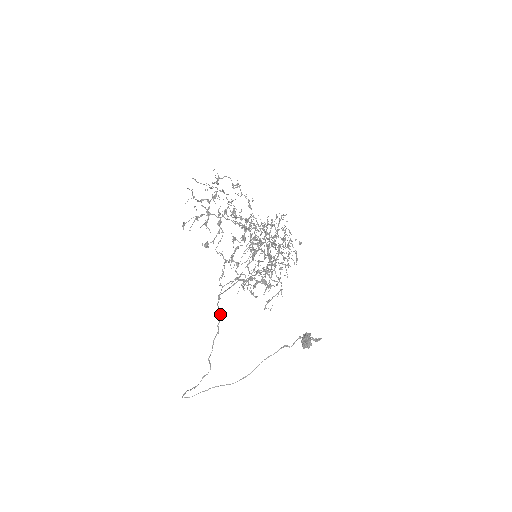
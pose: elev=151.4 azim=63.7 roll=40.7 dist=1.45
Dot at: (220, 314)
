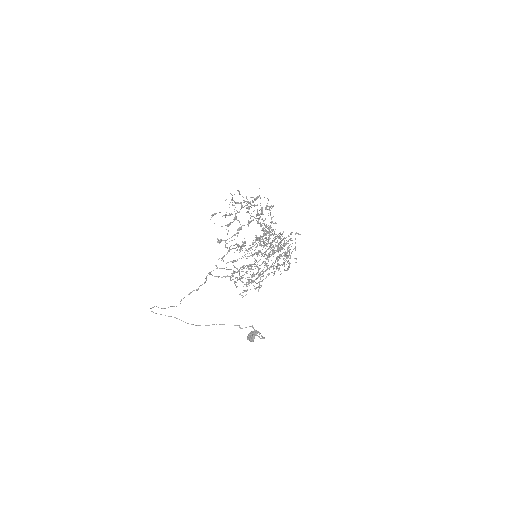
Dot at: (205, 281)
